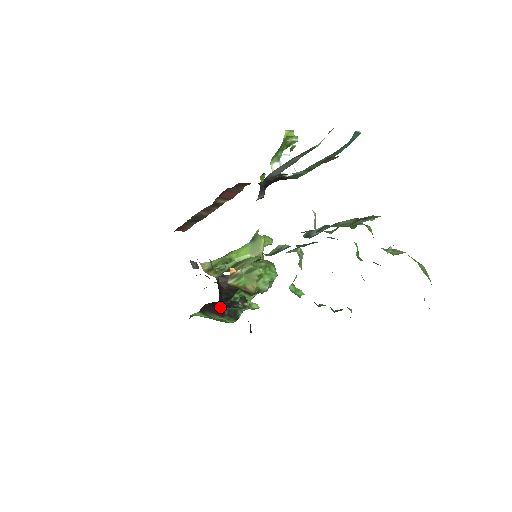
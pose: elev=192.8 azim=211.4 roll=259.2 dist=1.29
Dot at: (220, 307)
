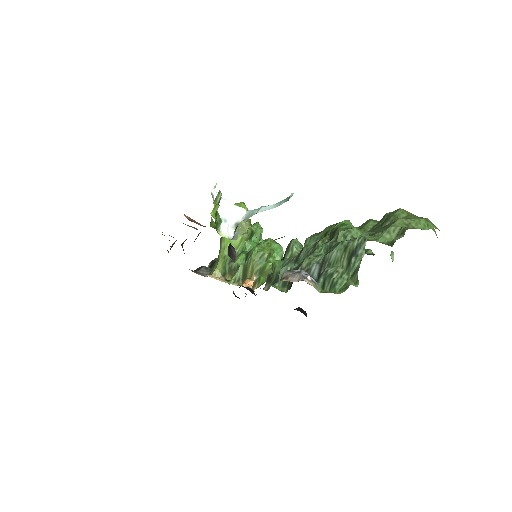
Dot at: occluded
